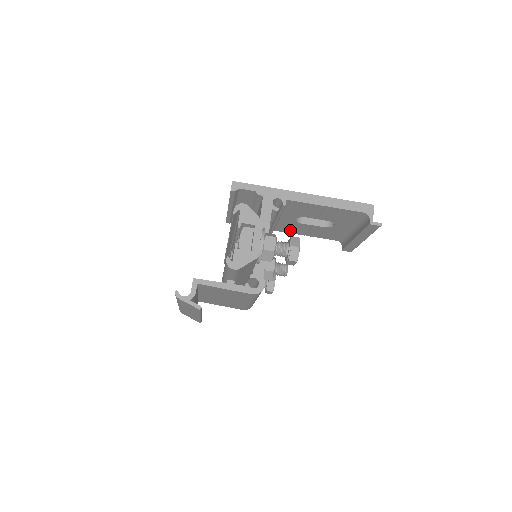
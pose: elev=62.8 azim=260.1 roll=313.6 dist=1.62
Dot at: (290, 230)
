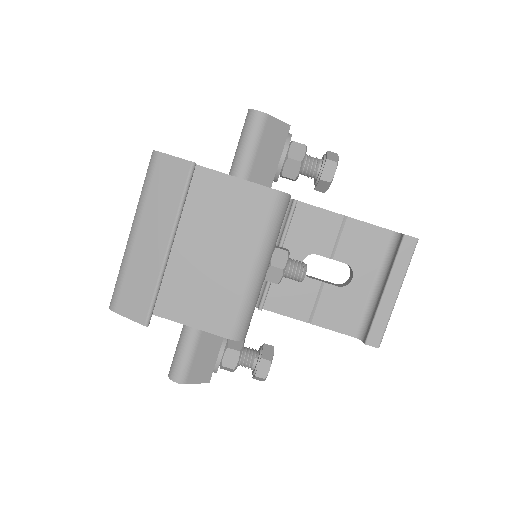
Dot at: (288, 305)
